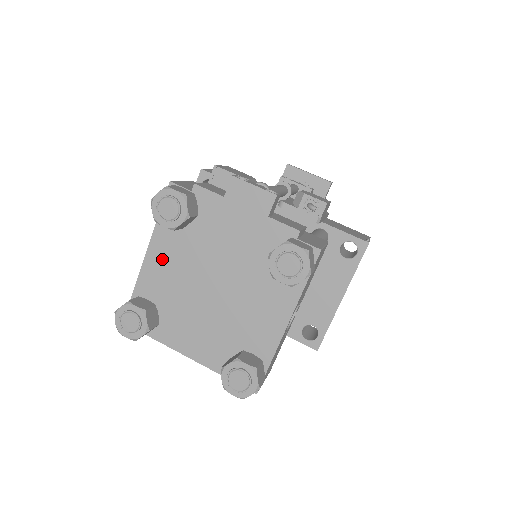
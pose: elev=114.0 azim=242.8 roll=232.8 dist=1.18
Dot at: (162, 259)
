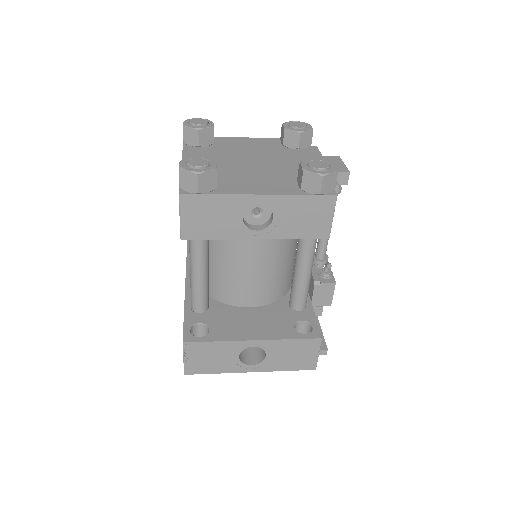
Dot at: (251, 143)
